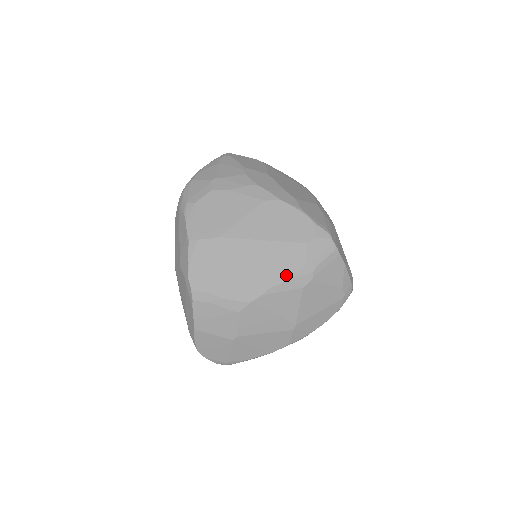
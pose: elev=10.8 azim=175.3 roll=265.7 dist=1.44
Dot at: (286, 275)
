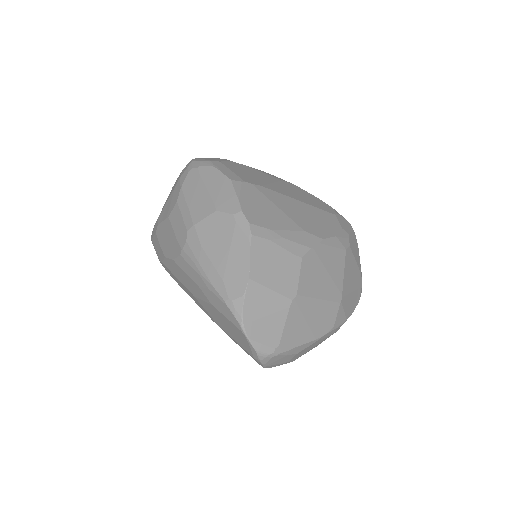
Dot at: (332, 232)
